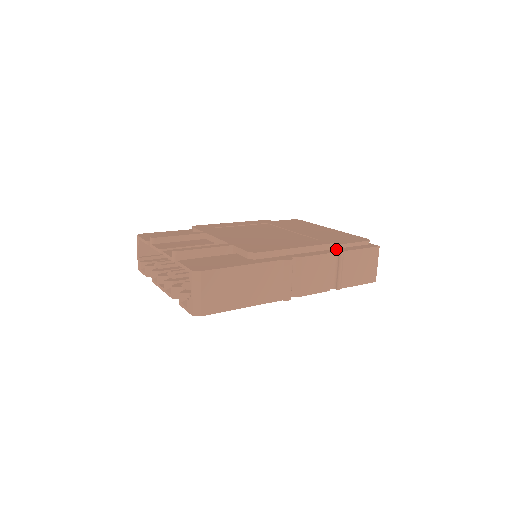
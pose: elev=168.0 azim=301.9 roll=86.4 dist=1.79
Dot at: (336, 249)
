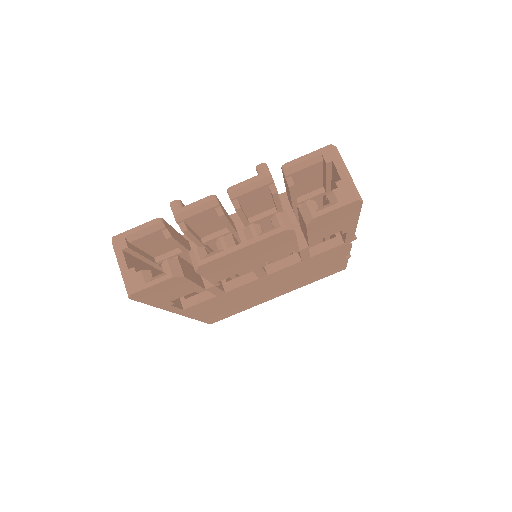
Dot at: occluded
